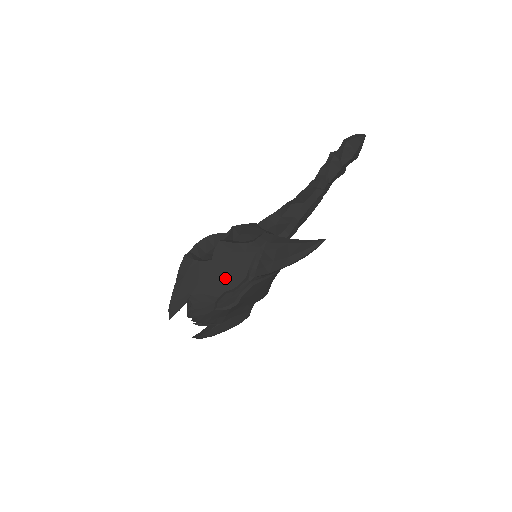
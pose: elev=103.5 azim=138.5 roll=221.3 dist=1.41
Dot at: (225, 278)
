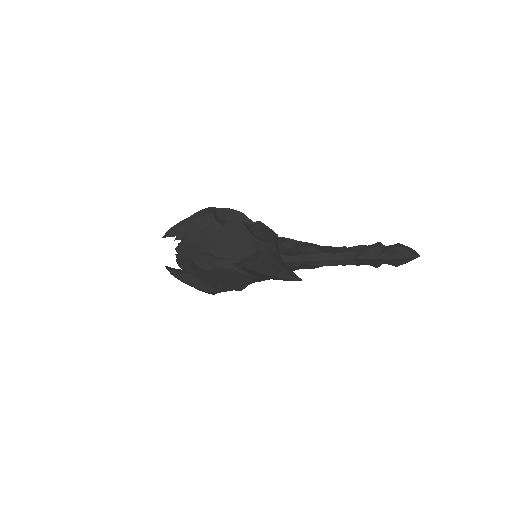
Dot at: (219, 244)
